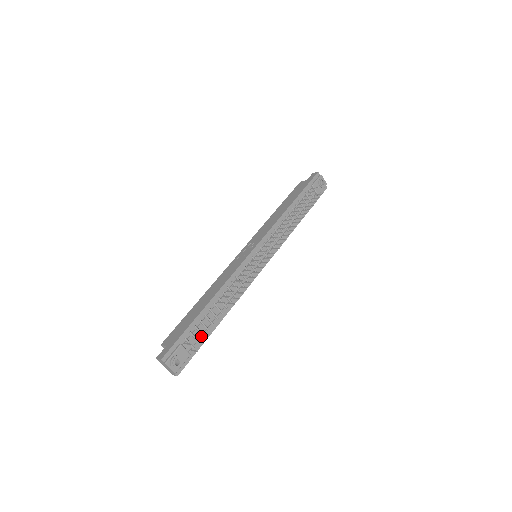
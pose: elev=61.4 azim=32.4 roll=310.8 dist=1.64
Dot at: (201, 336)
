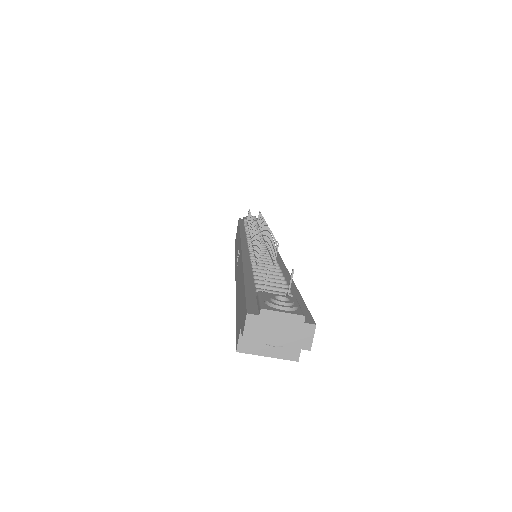
Dot at: occluded
